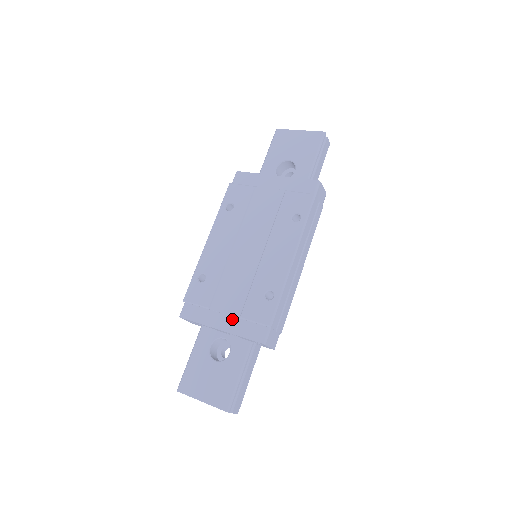
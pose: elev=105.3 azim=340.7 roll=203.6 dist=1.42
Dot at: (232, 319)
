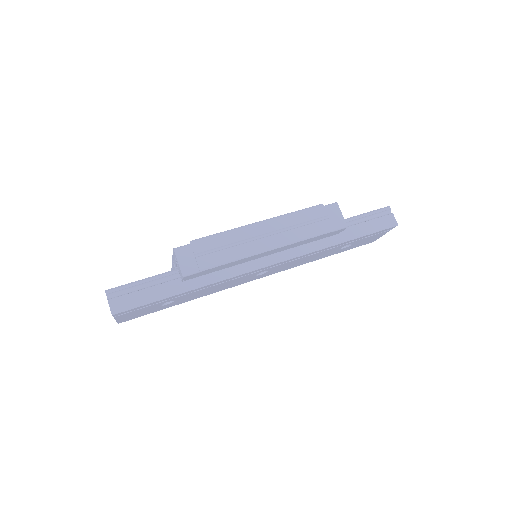
Dot at: occluded
